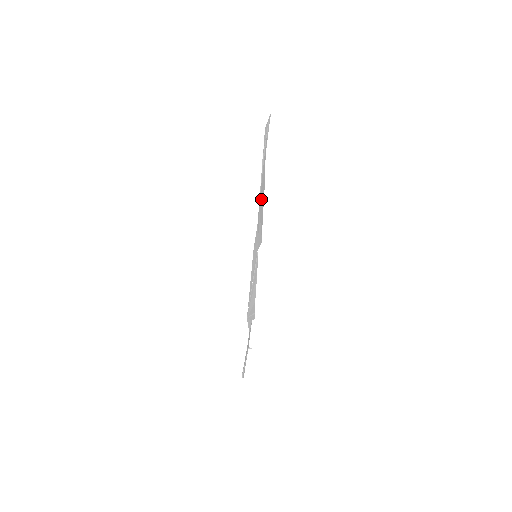
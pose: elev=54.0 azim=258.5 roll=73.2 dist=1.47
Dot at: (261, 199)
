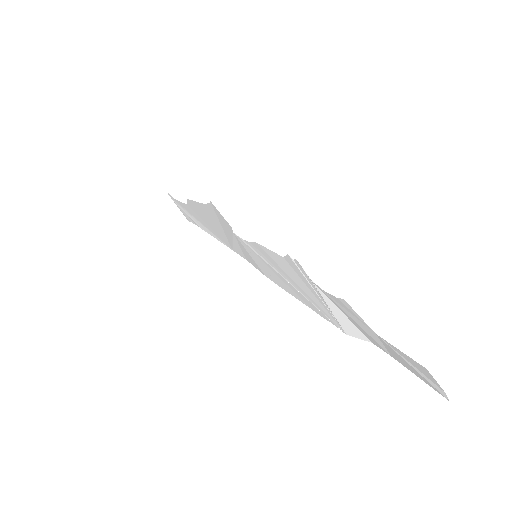
Dot at: (212, 226)
